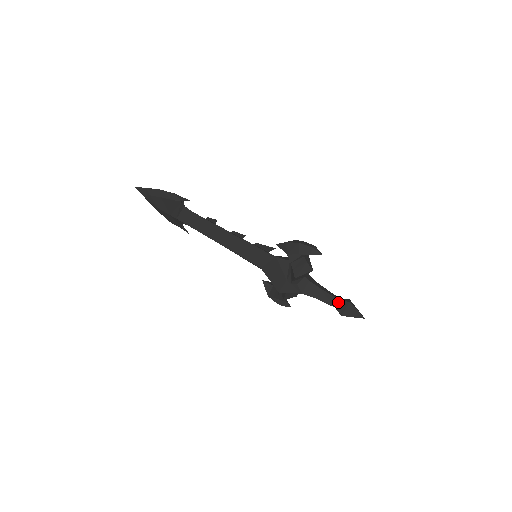
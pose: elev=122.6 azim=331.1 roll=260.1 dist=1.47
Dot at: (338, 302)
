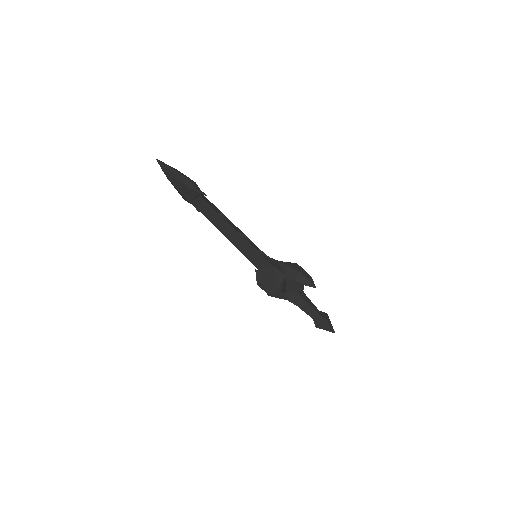
Dot at: (317, 316)
